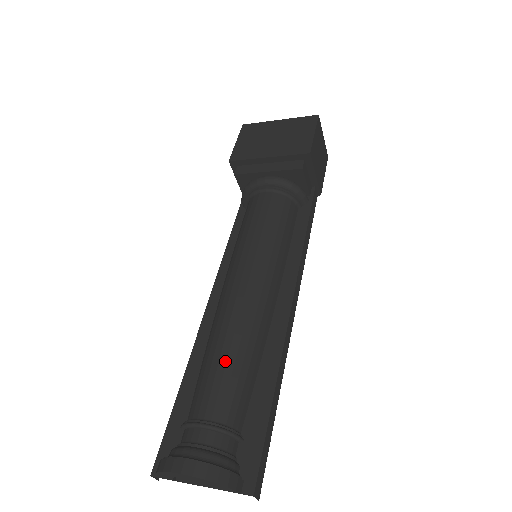
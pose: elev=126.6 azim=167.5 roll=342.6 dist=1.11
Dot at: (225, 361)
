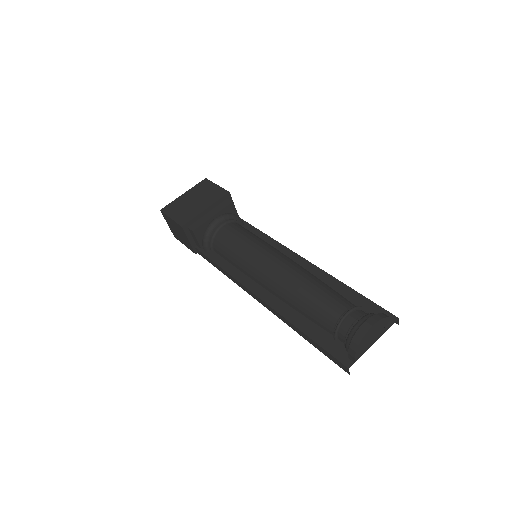
Dot at: (318, 288)
